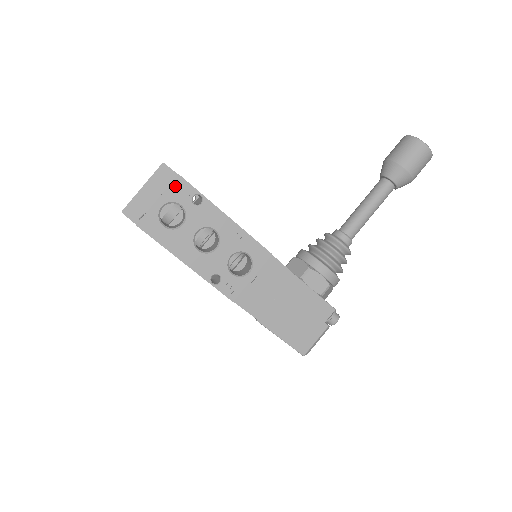
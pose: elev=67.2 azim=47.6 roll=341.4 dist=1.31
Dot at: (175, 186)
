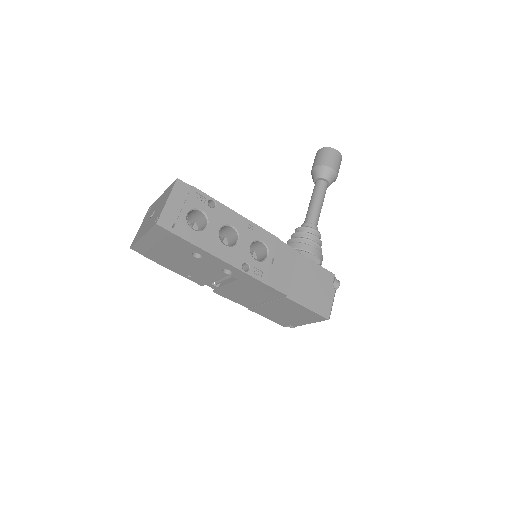
Dot at: (192, 195)
